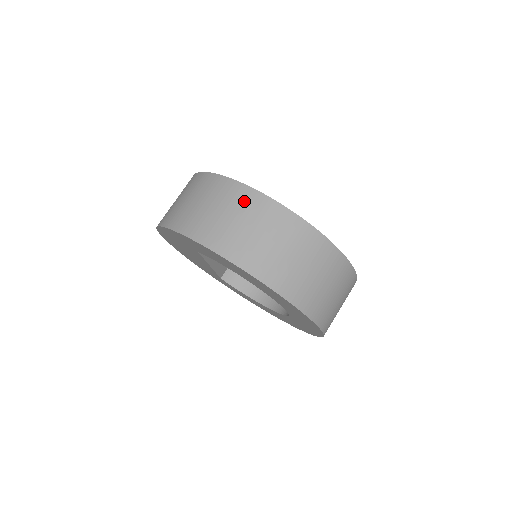
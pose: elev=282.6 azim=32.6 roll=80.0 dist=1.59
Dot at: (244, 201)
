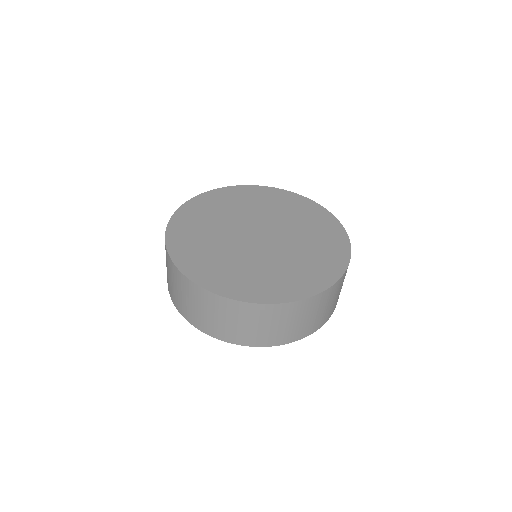
Dot at: (271, 314)
